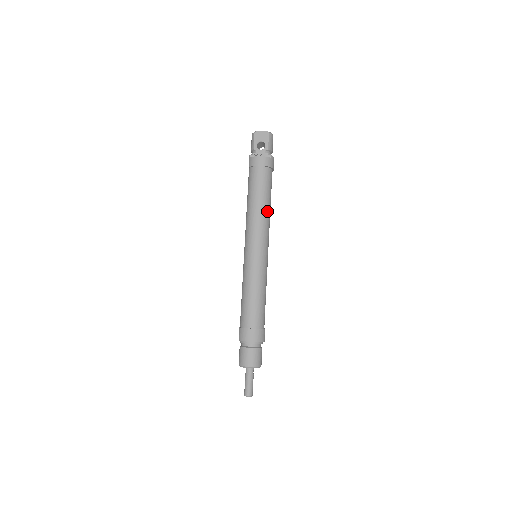
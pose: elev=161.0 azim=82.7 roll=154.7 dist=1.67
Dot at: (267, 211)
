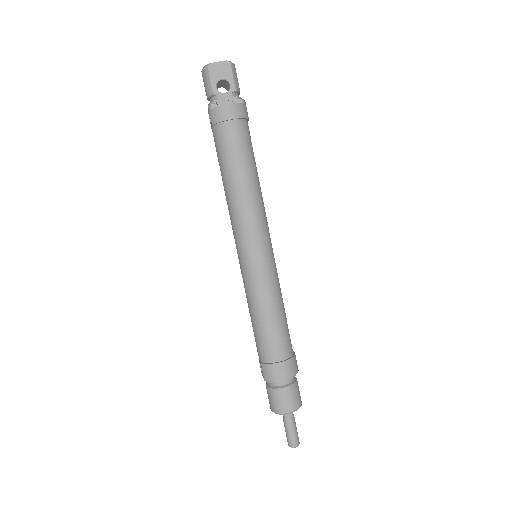
Dot at: (258, 187)
